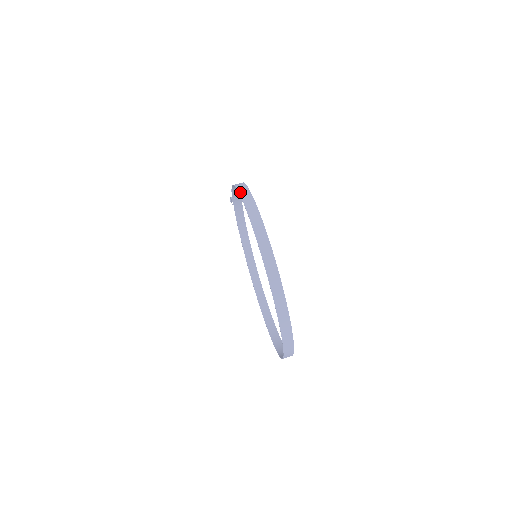
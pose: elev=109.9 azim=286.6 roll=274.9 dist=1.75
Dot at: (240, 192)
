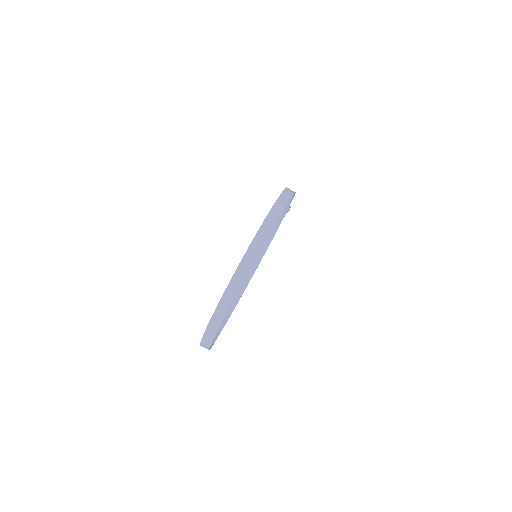
Dot at: (284, 192)
